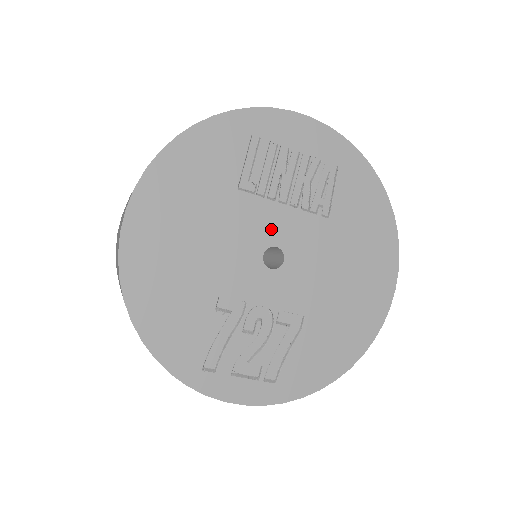
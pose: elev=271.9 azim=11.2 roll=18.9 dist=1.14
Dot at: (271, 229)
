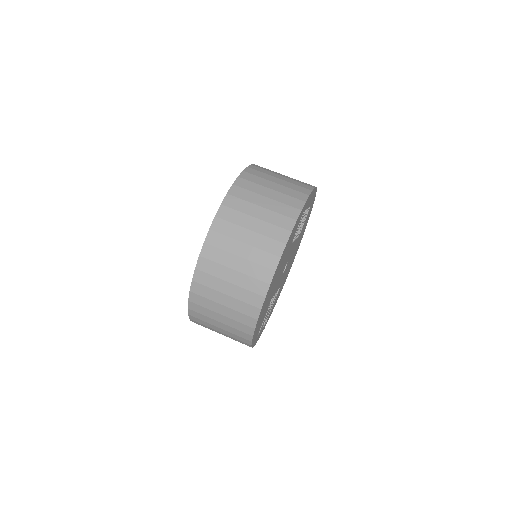
Dot at: occluded
